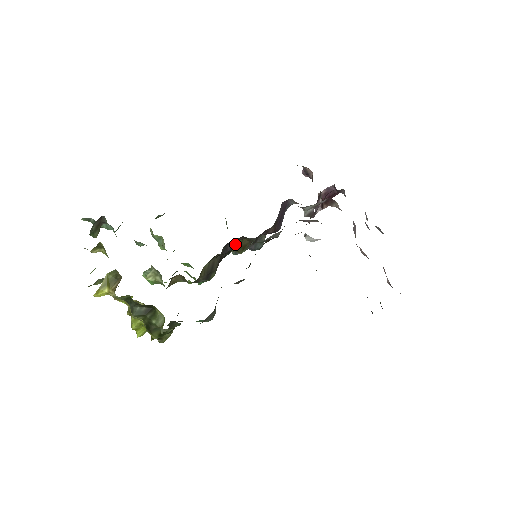
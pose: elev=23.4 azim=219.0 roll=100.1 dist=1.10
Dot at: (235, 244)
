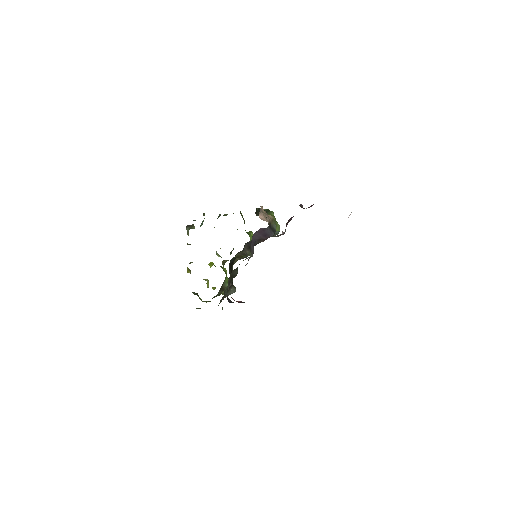
Dot at: (232, 259)
